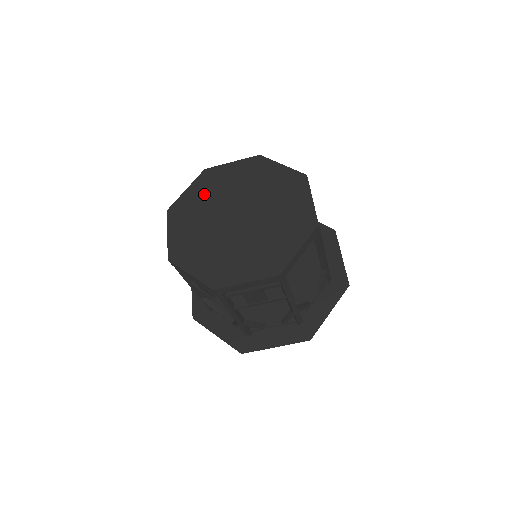
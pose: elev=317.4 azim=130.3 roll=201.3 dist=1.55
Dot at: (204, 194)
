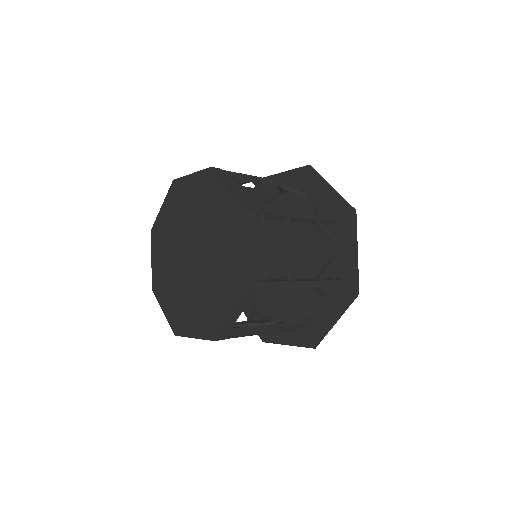
Dot at: (172, 216)
